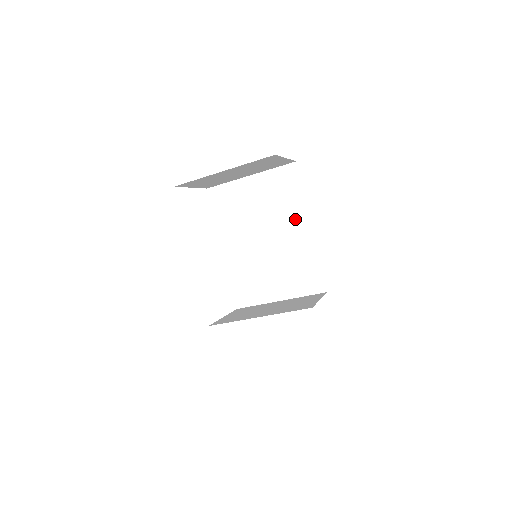
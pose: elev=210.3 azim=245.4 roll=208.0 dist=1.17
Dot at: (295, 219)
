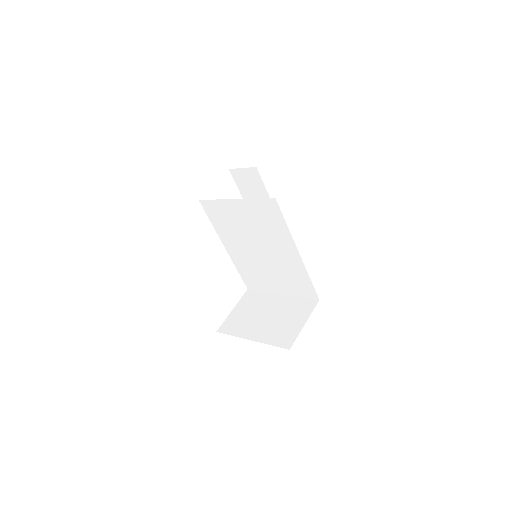
Dot at: (283, 244)
